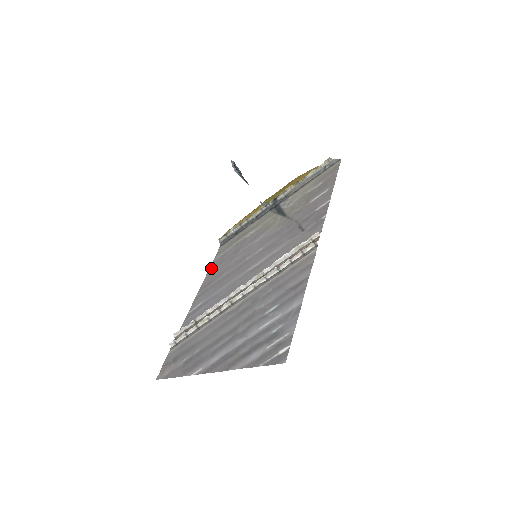
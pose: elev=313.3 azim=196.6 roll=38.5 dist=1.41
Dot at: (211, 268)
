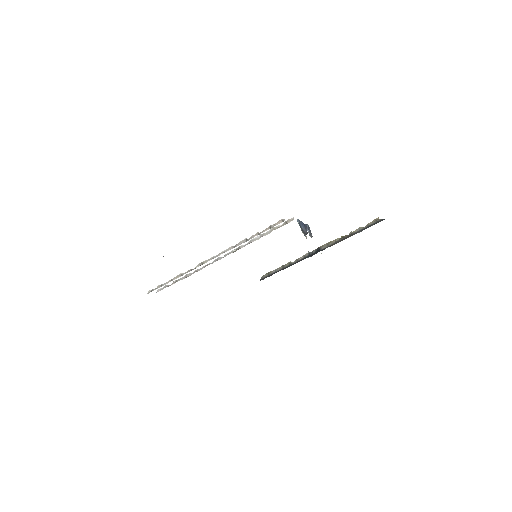
Dot at: occluded
